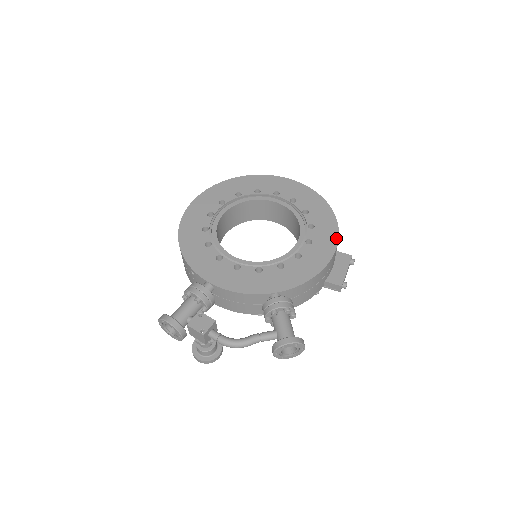
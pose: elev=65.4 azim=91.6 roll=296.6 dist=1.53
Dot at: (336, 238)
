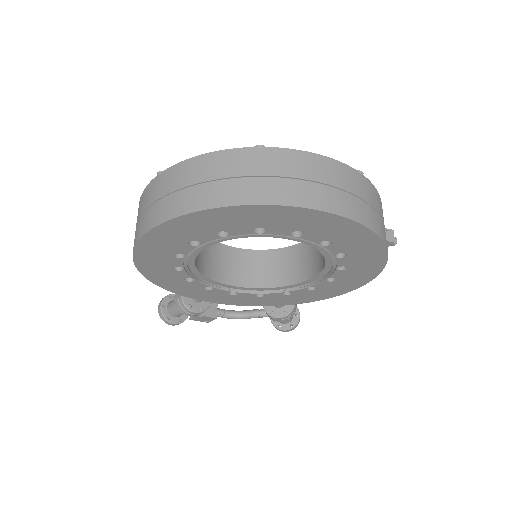
Dot at: (372, 278)
